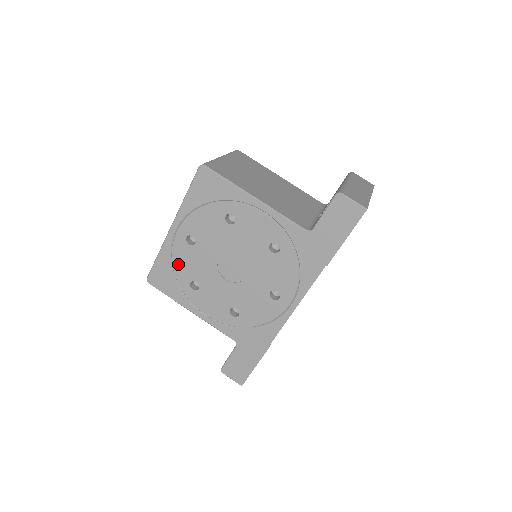
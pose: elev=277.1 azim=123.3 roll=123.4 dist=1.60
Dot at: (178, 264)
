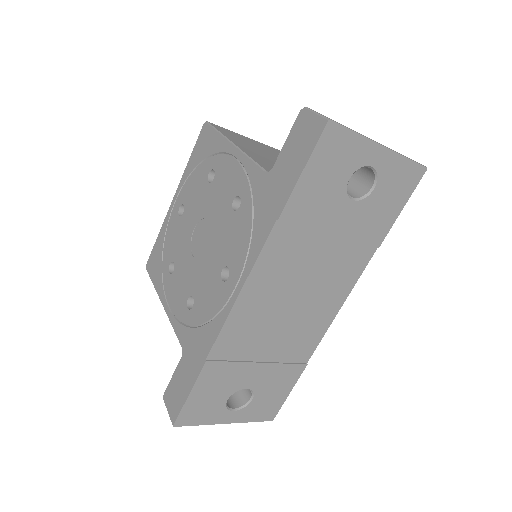
Dot at: (167, 242)
